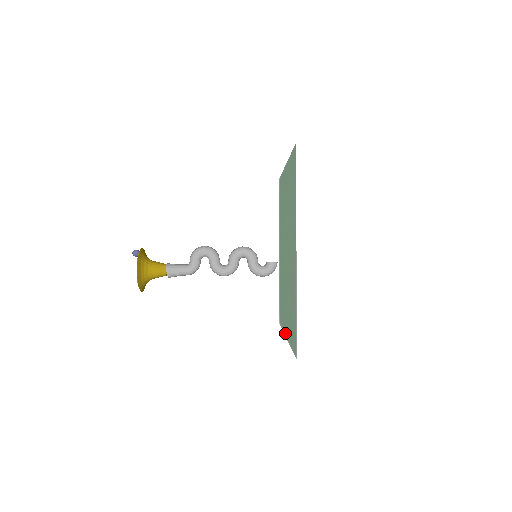
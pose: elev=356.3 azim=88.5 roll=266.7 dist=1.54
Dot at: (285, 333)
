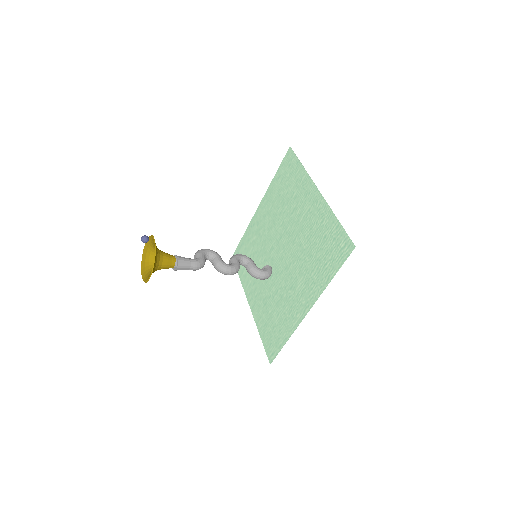
Dot at: (302, 316)
